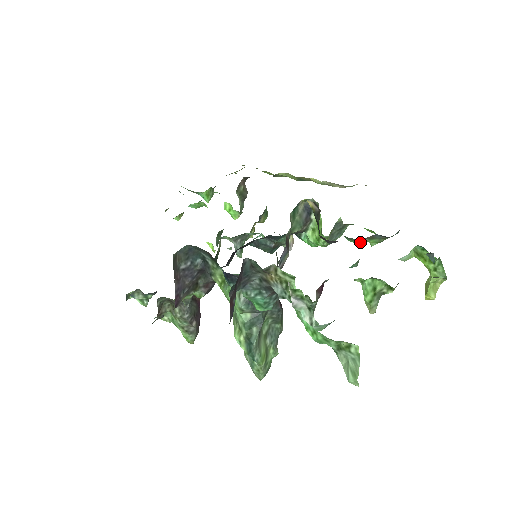
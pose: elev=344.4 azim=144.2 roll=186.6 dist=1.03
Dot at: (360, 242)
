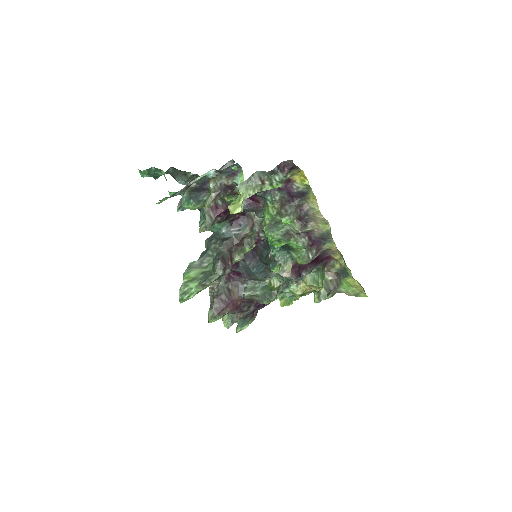
Dot at: (265, 214)
